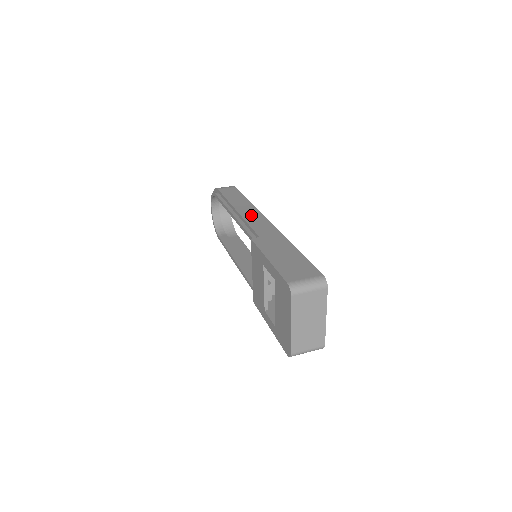
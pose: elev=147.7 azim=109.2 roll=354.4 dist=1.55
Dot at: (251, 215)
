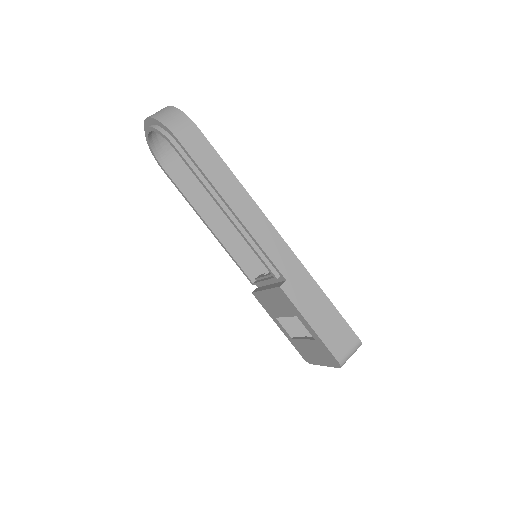
Dot at: (257, 224)
